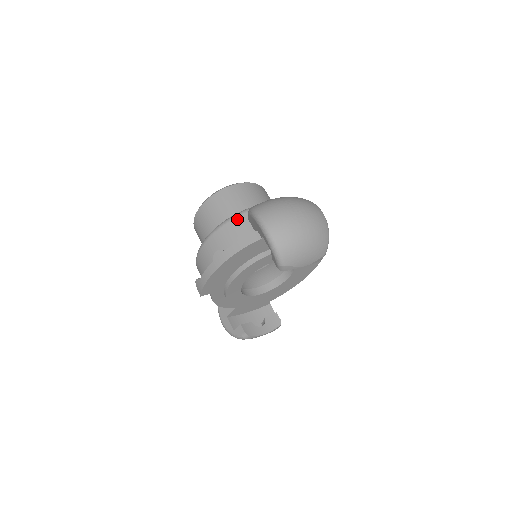
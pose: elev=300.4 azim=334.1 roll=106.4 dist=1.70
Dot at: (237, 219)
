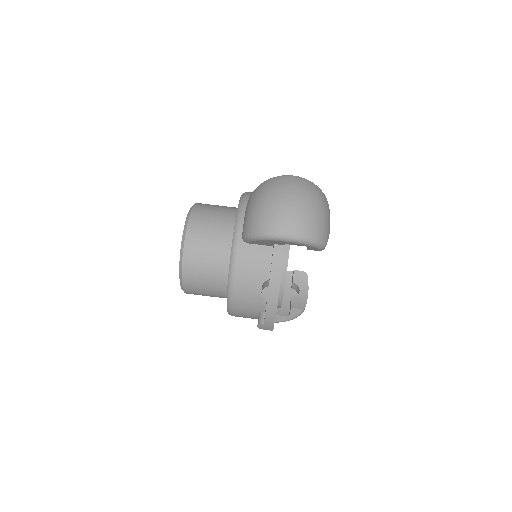
Dot at: (240, 253)
